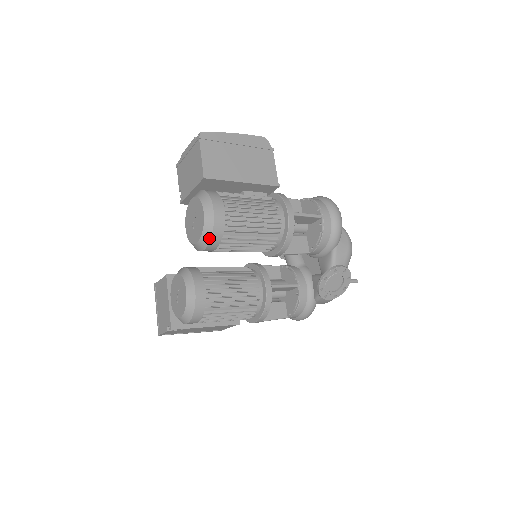
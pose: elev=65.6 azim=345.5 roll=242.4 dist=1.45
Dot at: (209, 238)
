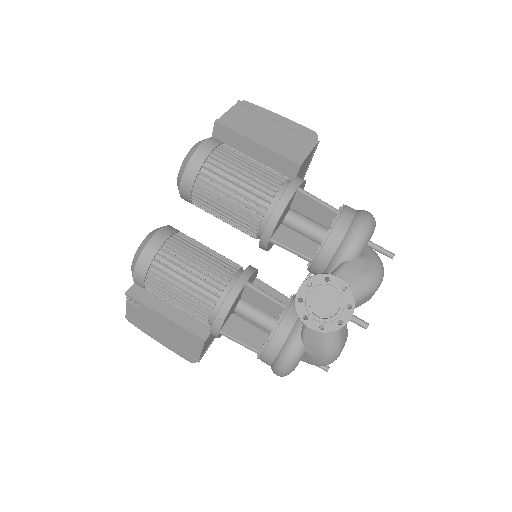
Dot at: (185, 167)
